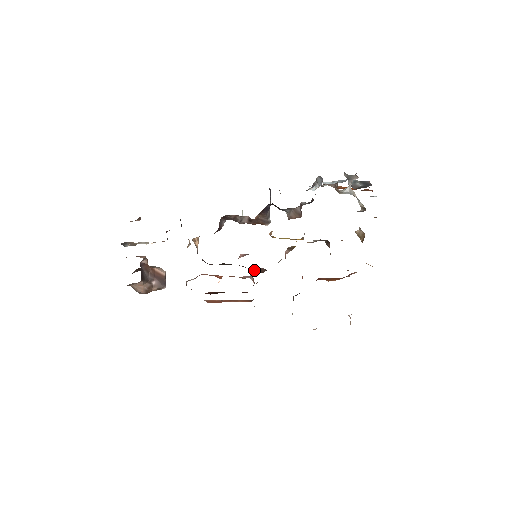
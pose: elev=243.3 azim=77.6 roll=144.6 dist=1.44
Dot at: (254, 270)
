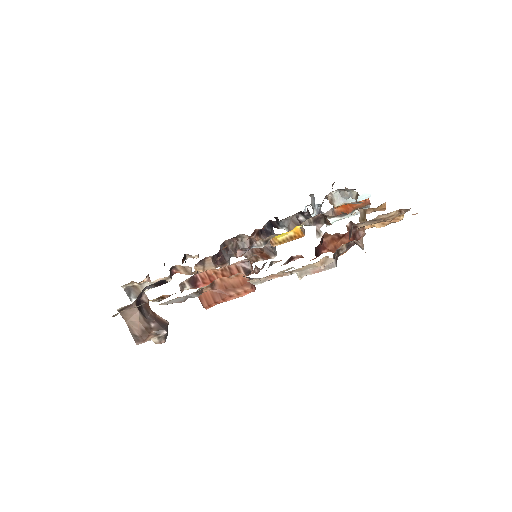
Dot at: occluded
